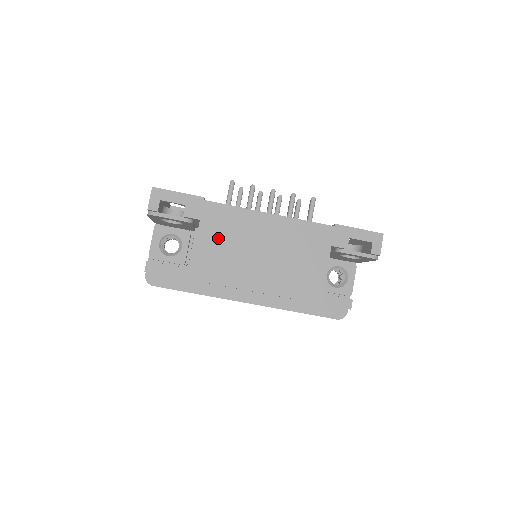
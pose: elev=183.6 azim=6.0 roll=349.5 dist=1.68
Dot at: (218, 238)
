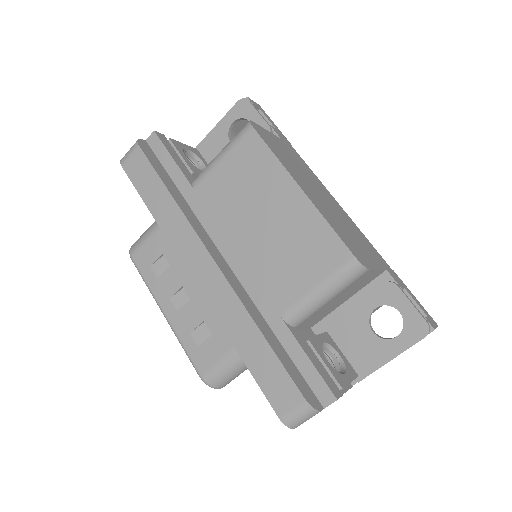
Dot at: (288, 153)
